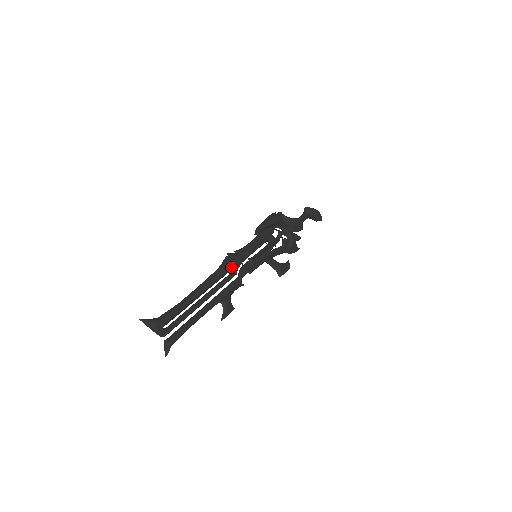
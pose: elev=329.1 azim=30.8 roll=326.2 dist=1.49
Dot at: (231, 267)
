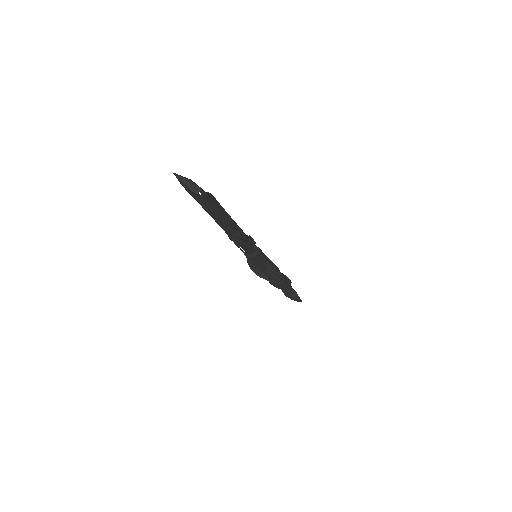
Dot at: occluded
